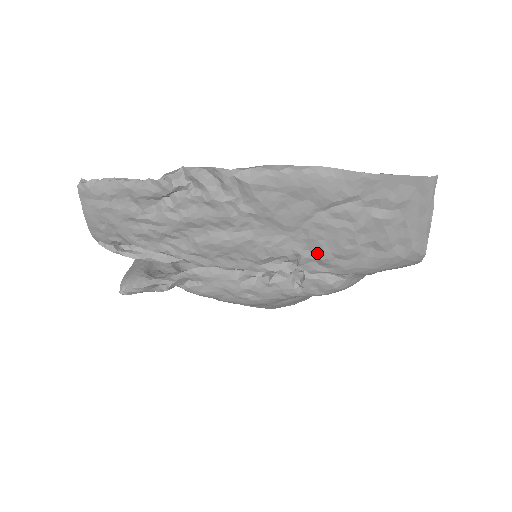
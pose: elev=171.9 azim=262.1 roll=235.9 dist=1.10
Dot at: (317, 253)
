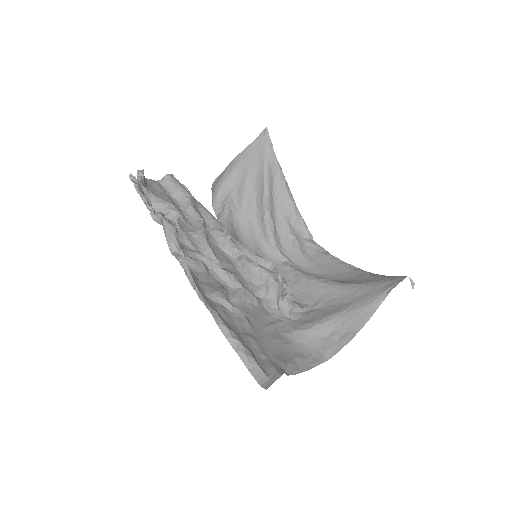
Dot at: (260, 308)
